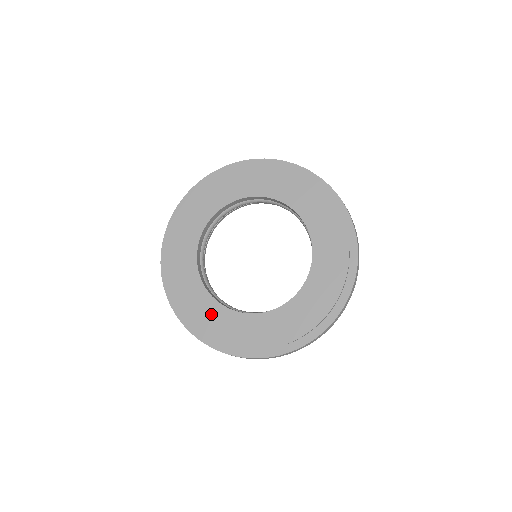
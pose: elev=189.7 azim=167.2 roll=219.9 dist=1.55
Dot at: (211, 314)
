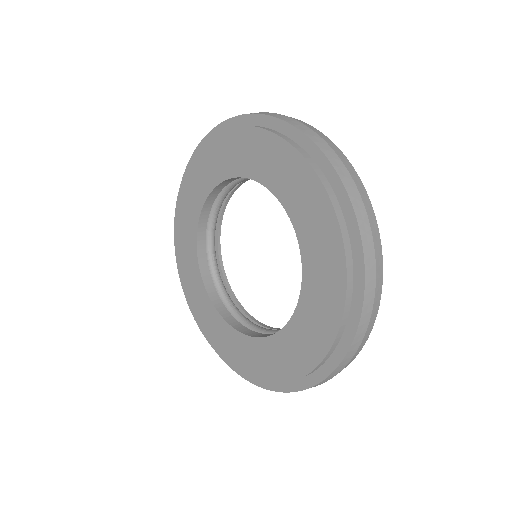
Dot at: (206, 313)
